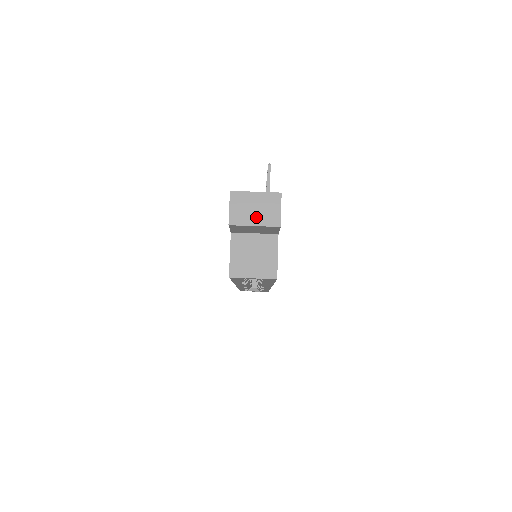
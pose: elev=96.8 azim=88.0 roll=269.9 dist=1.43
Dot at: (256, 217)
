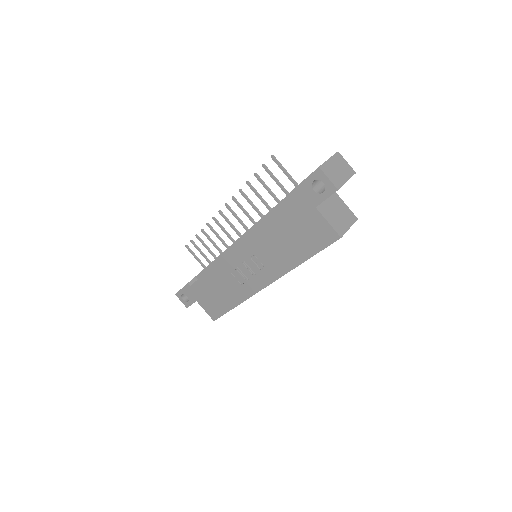
Dot at: (343, 175)
